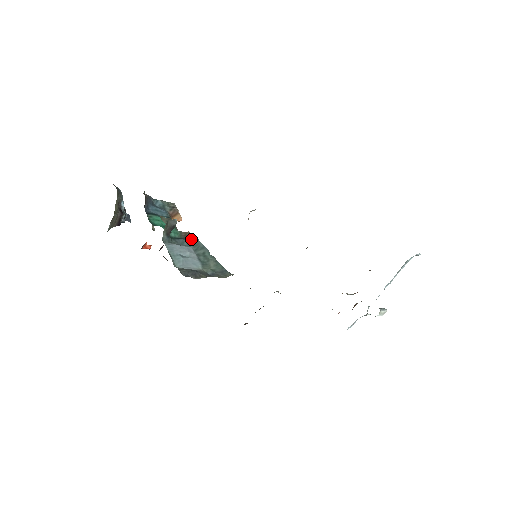
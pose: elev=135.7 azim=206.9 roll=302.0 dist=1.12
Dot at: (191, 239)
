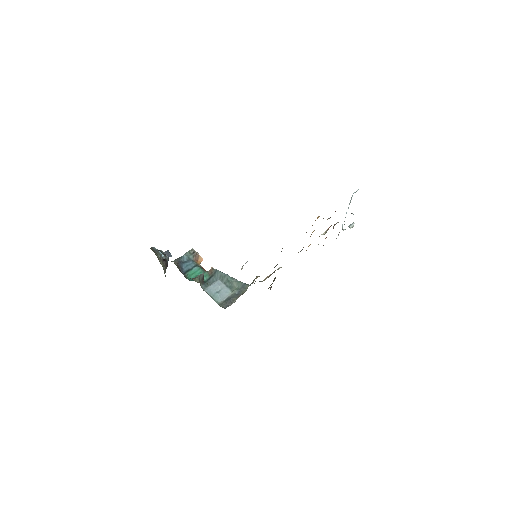
Dot at: (216, 274)
